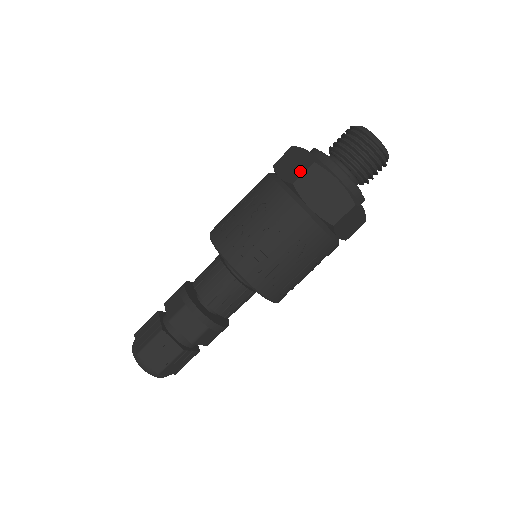
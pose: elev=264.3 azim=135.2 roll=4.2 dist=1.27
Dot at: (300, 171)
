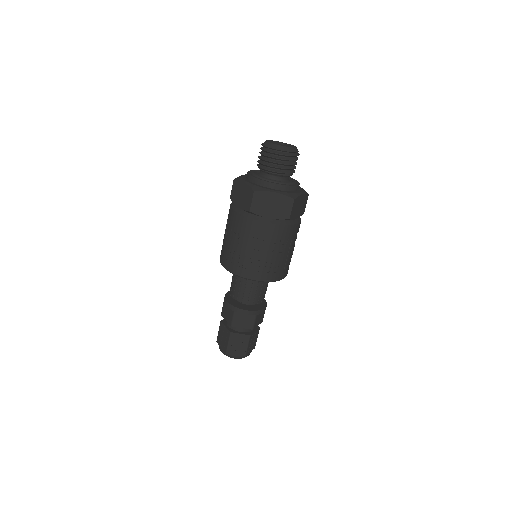
Dot at: (249, 200)
